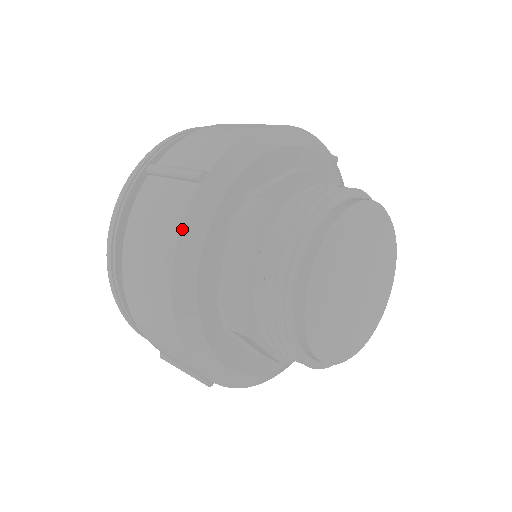
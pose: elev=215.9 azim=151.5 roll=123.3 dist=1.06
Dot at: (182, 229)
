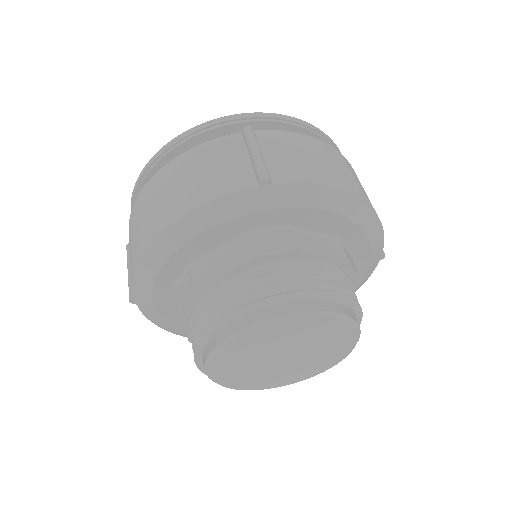
Dot at: (213, 201)
